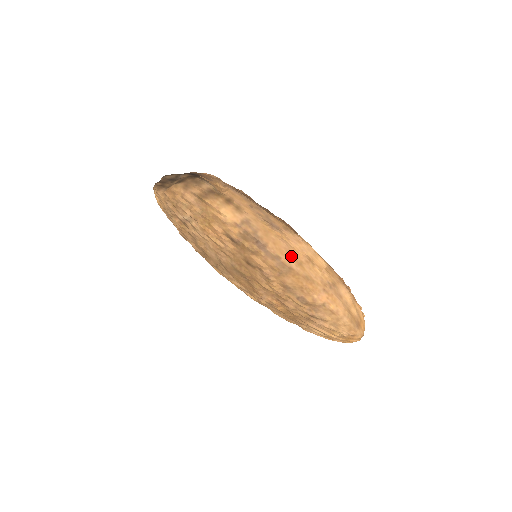
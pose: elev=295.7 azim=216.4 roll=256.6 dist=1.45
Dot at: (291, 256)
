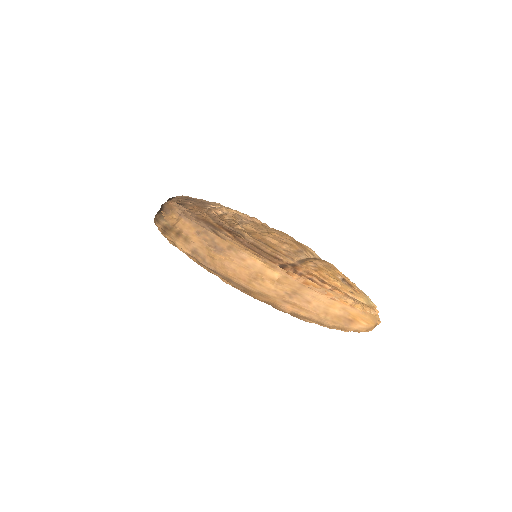
Dot at: (238, 277)
